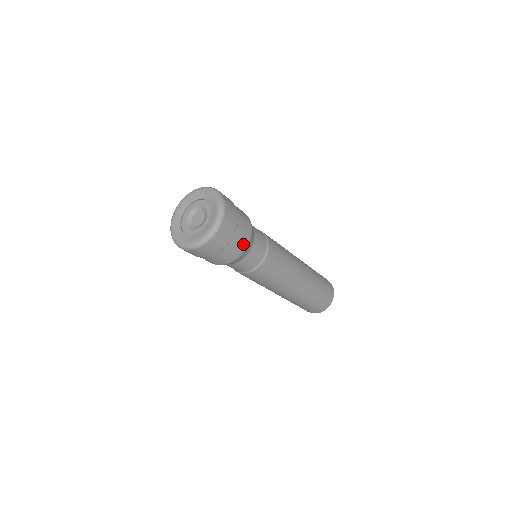
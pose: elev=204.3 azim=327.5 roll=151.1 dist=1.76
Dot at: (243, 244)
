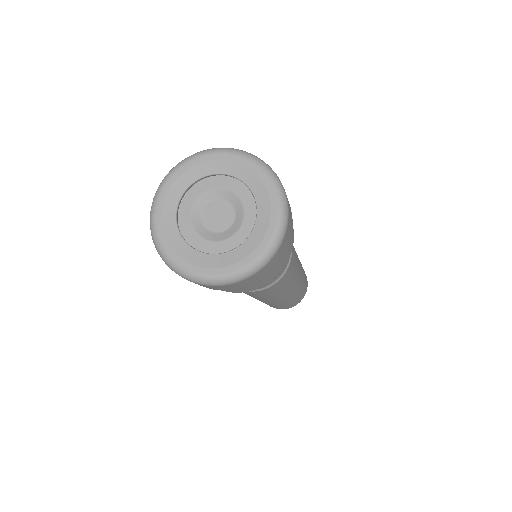
Dot at: (244, 290)
